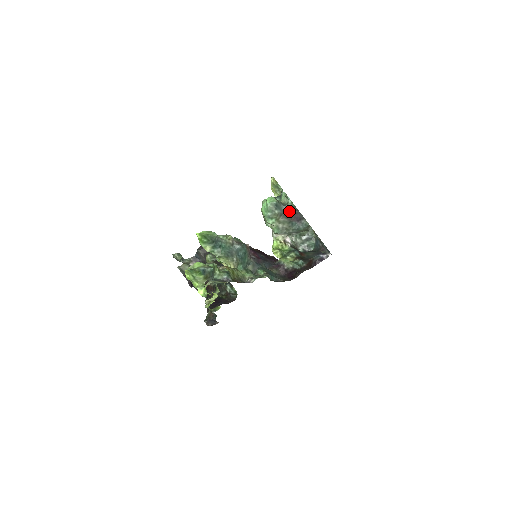
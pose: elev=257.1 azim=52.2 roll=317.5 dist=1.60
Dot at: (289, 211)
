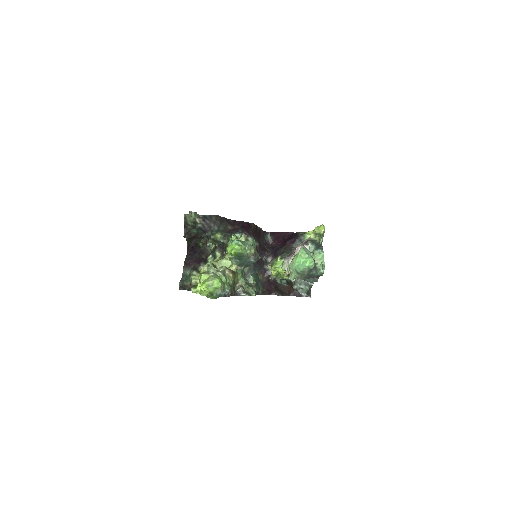
Dot at: (315, 275)
